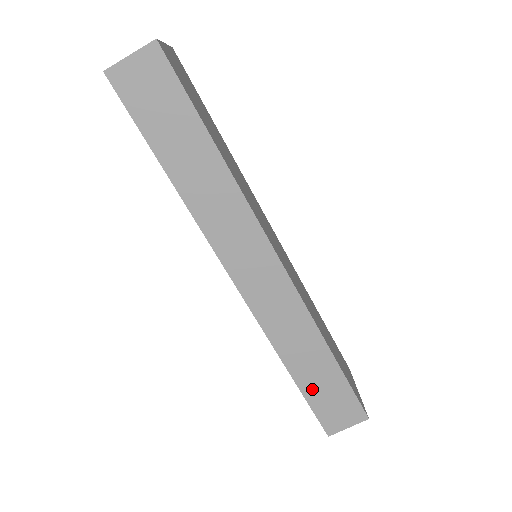
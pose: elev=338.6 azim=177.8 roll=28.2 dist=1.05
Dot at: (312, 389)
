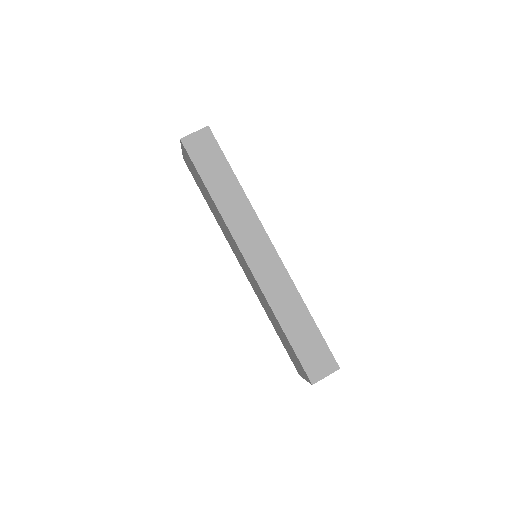
Dot at: (298, 341)
